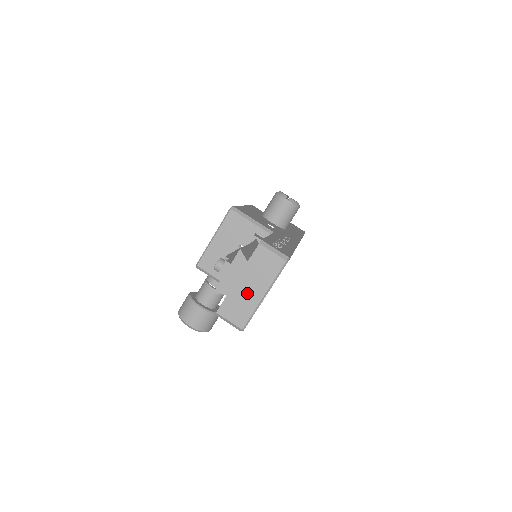
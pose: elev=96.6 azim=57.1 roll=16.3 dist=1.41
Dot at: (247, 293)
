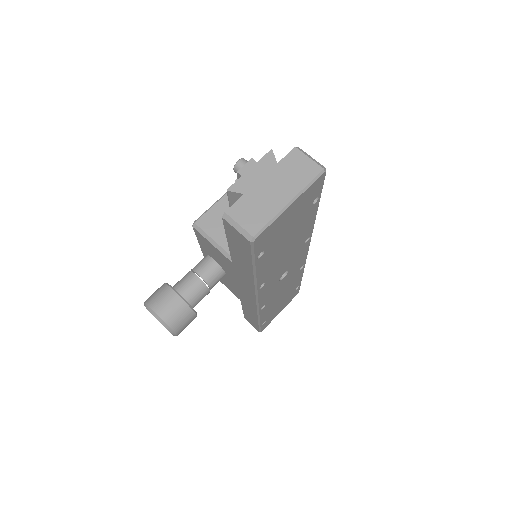
Dot at: (269, 196)
